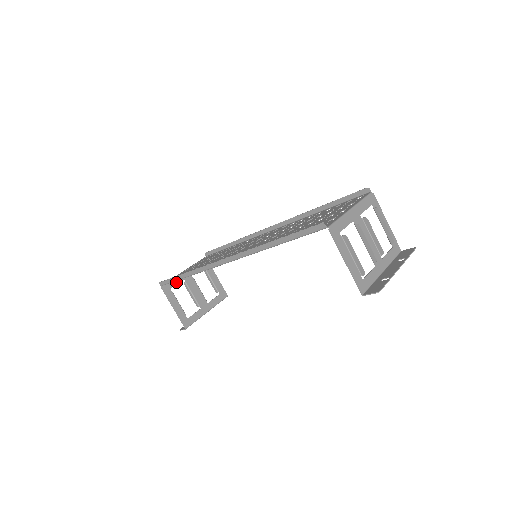
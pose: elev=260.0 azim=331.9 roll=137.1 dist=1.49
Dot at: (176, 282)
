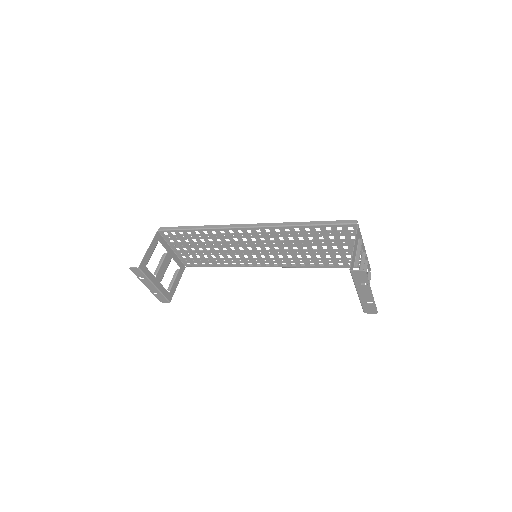
Dot at: (164, 244)
